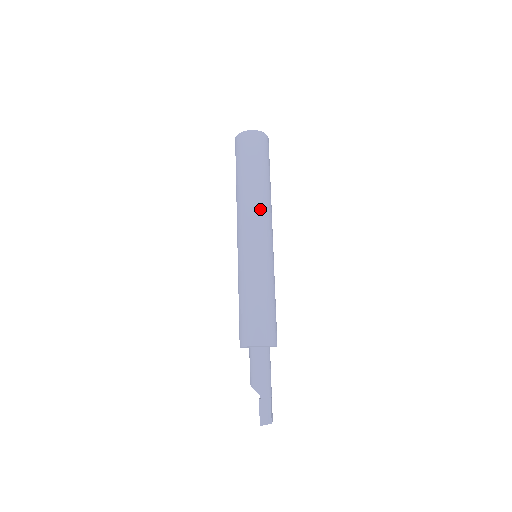
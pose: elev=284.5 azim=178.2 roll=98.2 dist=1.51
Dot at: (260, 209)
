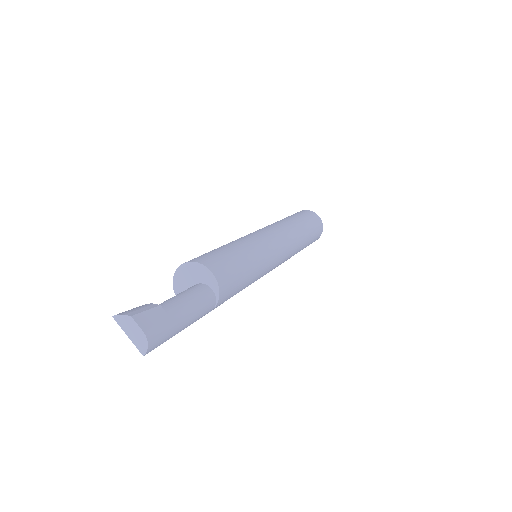
Dot at: (271, 225)
